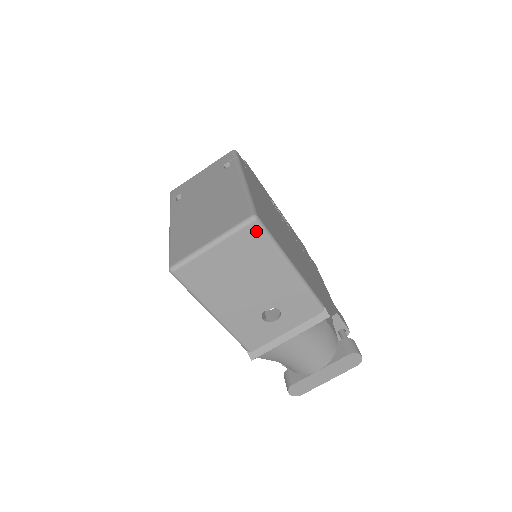
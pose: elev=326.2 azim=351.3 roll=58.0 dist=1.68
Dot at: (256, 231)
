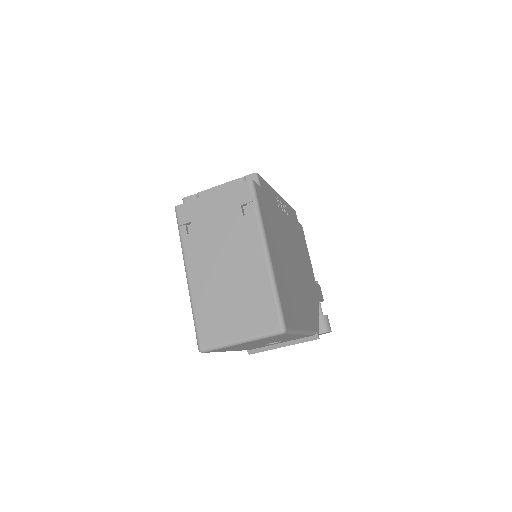
Dot at: (282, 335)
